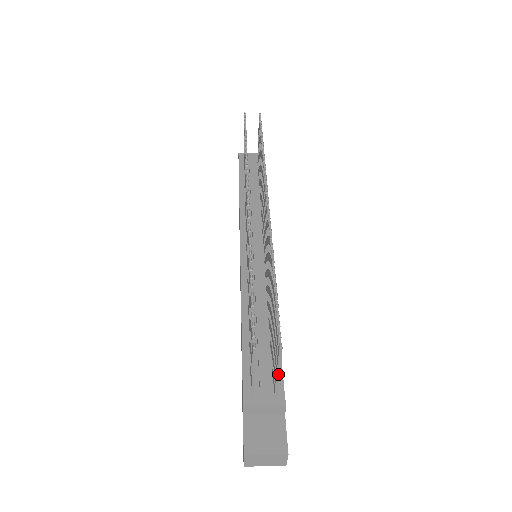
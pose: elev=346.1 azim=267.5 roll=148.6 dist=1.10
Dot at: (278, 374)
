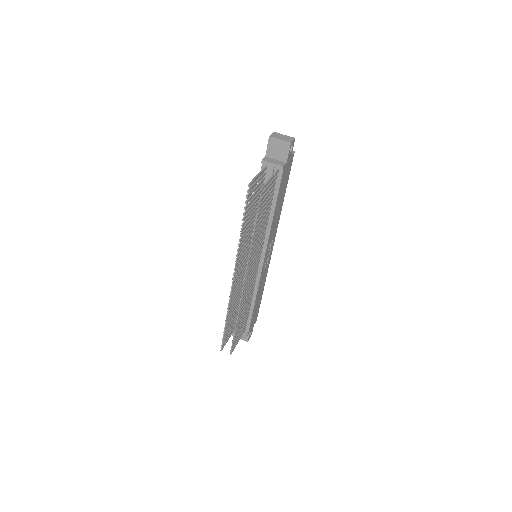
Dot at: occluded
